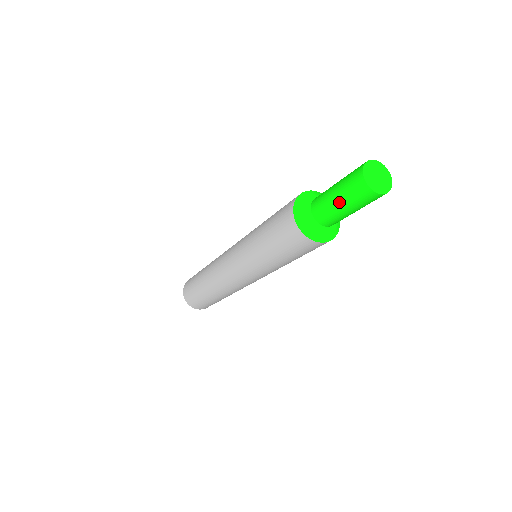
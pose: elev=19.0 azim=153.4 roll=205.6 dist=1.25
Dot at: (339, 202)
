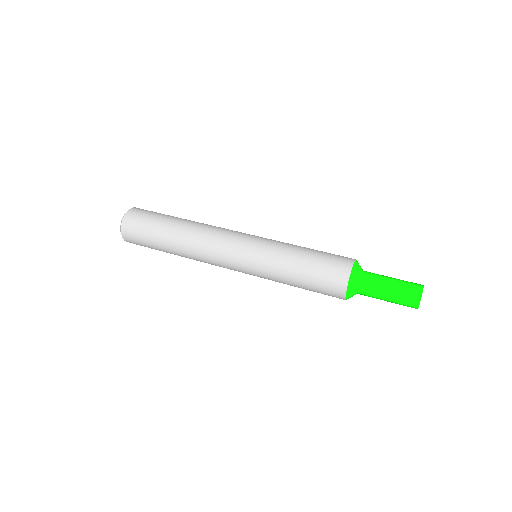
Dot at: (389, 297)
